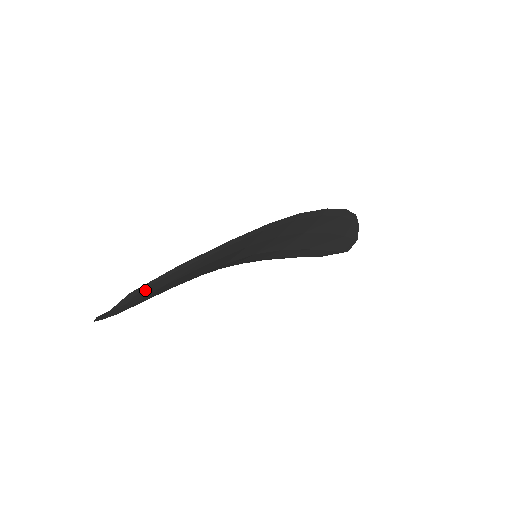
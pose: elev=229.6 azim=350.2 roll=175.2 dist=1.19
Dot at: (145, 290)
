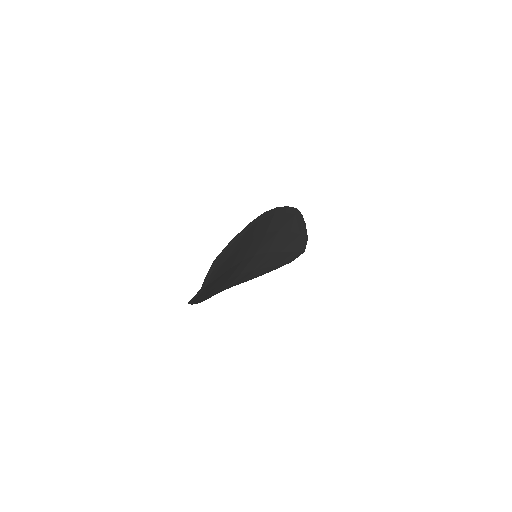
Dot at: (219, 261)
